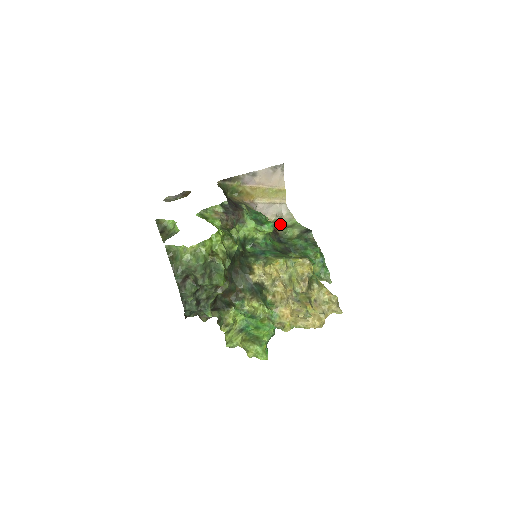
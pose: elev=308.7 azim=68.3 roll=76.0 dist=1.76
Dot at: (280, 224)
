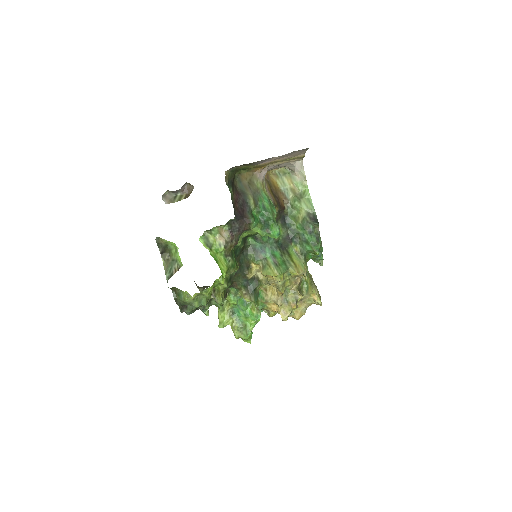
Dot at: (289, 184)
